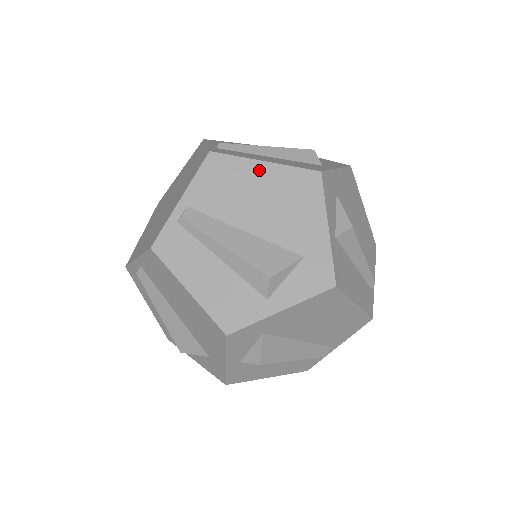
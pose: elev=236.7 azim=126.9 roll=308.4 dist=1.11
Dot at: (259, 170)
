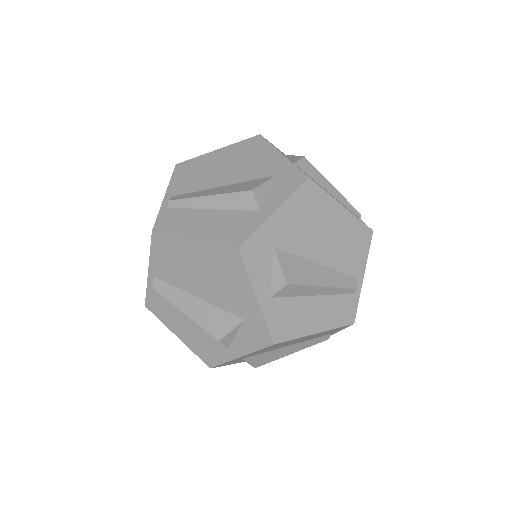
Dot at: (216, 155)
